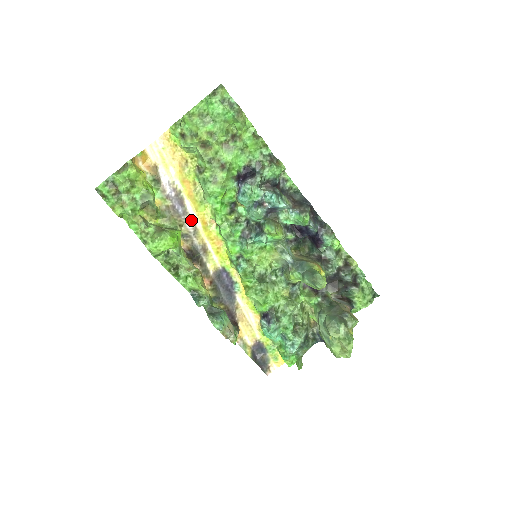
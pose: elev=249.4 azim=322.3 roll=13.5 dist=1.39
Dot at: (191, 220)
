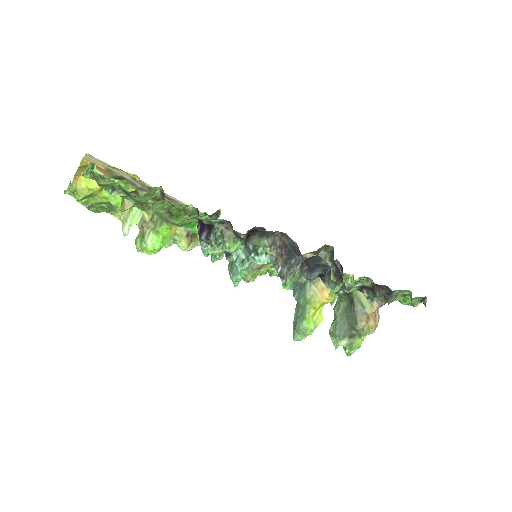
Dot at: (180, 204)
